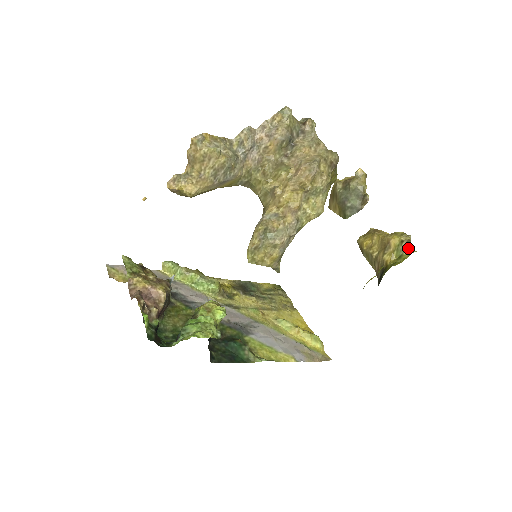
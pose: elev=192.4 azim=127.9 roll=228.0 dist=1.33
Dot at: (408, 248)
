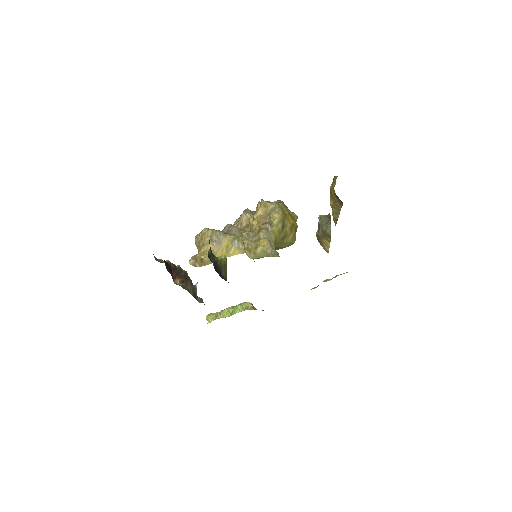
Dot at: occluded
